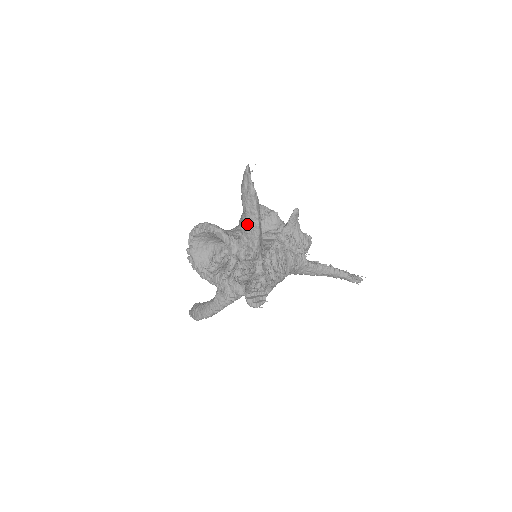
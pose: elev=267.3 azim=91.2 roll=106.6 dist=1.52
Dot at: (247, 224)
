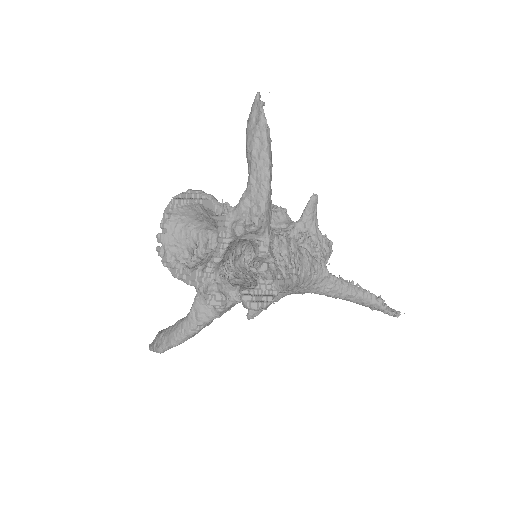
Dot at: (251, 176)
